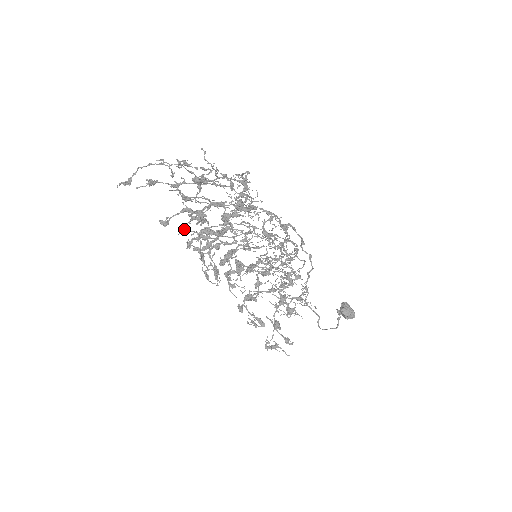
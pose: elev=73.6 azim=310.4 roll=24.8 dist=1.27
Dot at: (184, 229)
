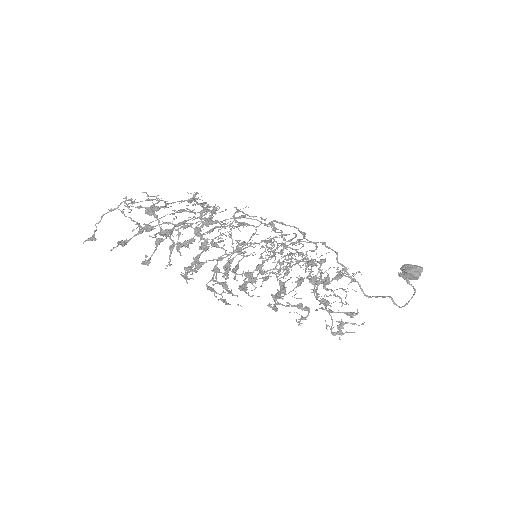
Dot at: (169, 263)
